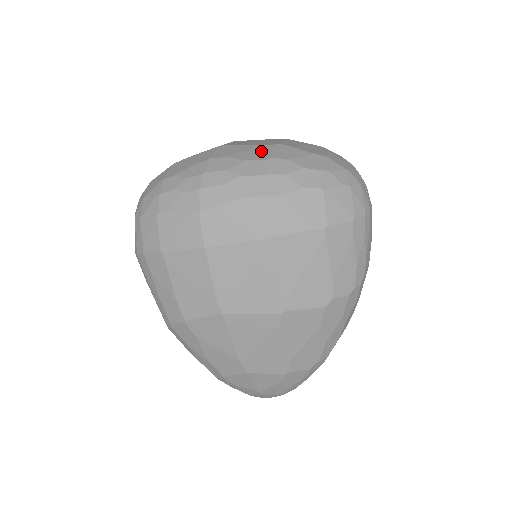
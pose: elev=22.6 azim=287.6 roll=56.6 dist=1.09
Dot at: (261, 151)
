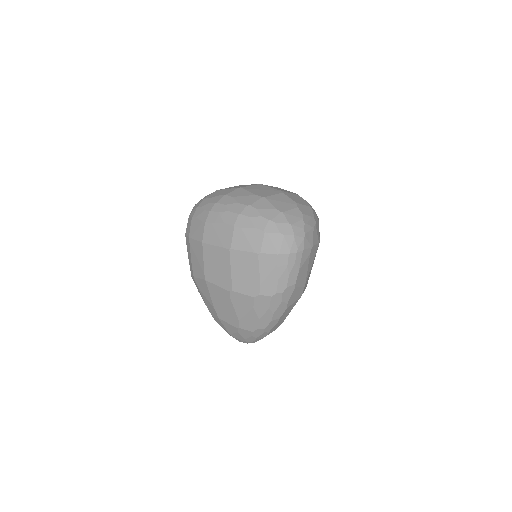
Dot at: (250, 199)
